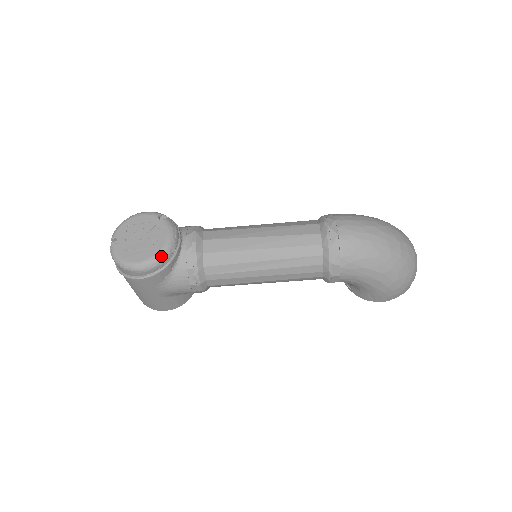
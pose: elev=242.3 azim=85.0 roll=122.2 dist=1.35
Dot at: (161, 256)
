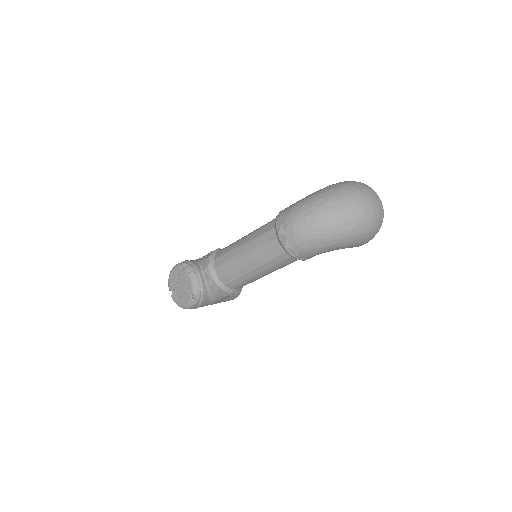
Dot at: (195, 295)
